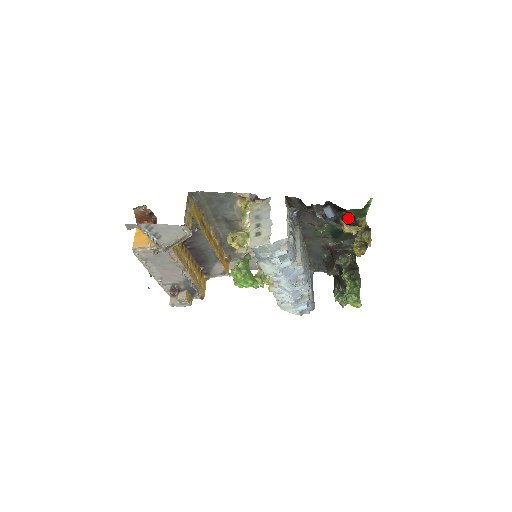
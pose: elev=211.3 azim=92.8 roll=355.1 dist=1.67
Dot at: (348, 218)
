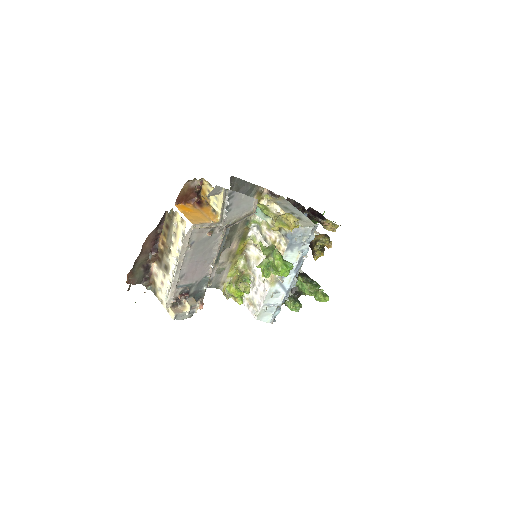
Dot at: occluded
